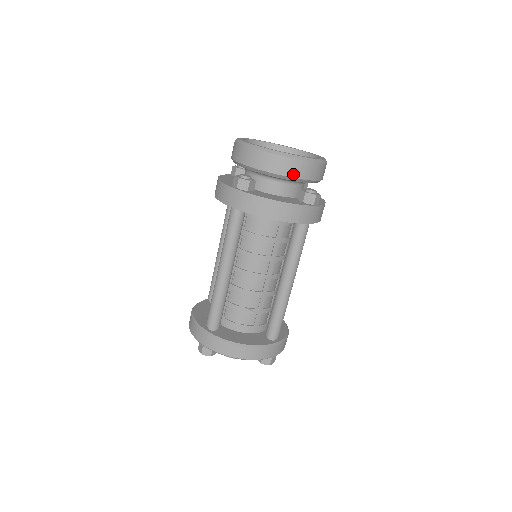
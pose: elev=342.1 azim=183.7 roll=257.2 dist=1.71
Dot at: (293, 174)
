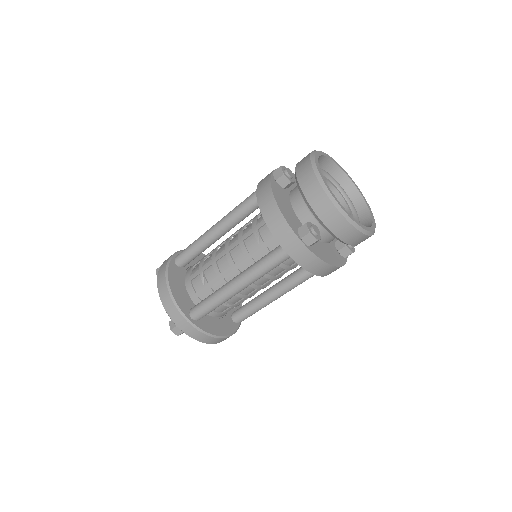
Dot at: (308, 195)
